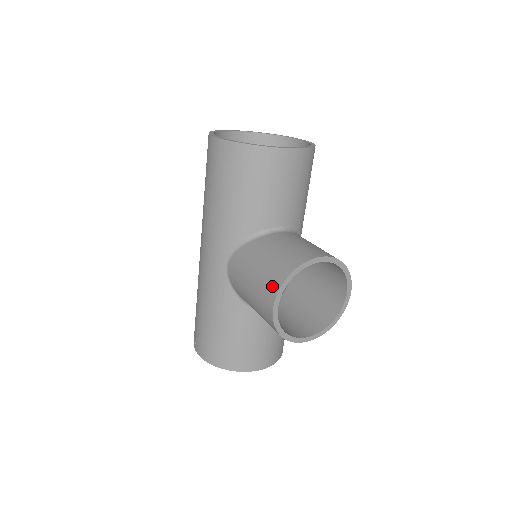
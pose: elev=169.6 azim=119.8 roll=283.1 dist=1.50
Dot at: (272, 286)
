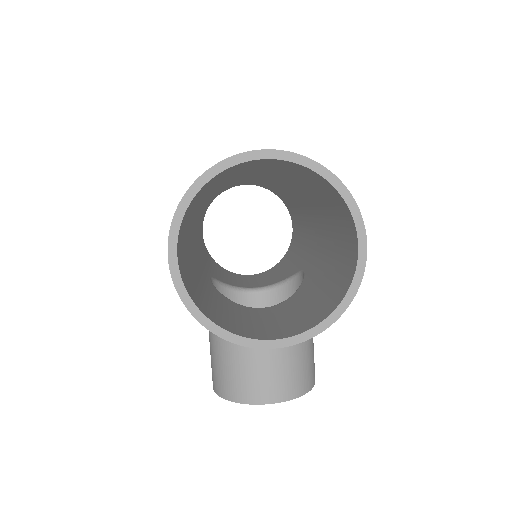
Dot at: (215, 382)
